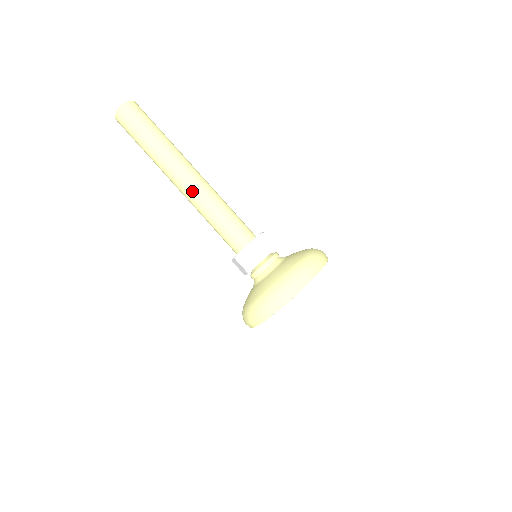
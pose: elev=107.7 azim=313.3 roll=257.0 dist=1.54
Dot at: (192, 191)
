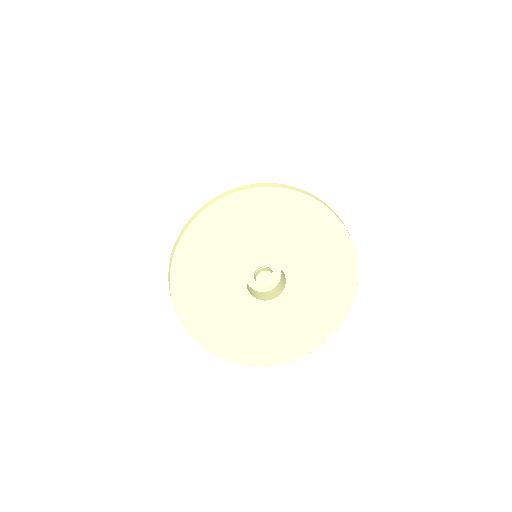
Dot at: occluded
